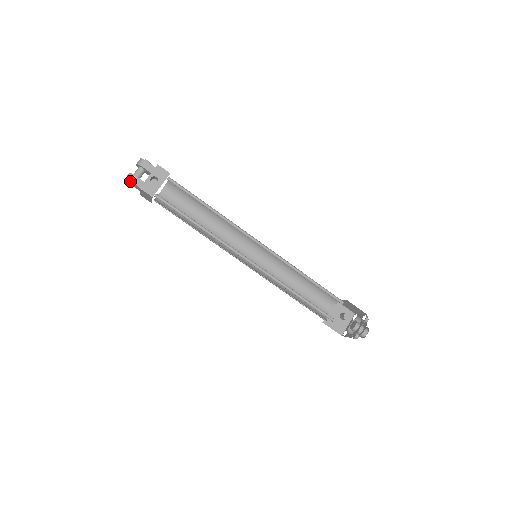
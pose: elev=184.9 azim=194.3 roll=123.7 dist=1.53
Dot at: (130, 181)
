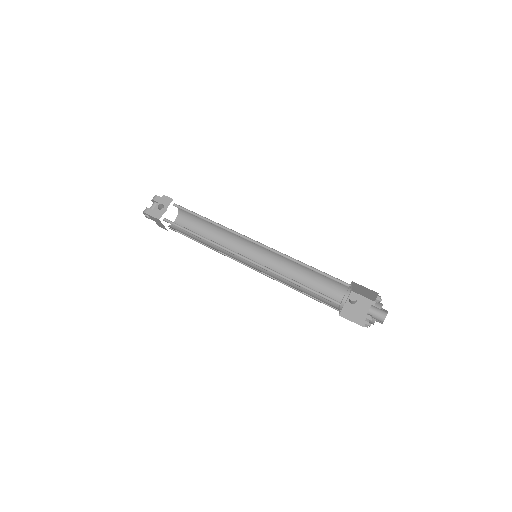
Dot at: (145, 213)
